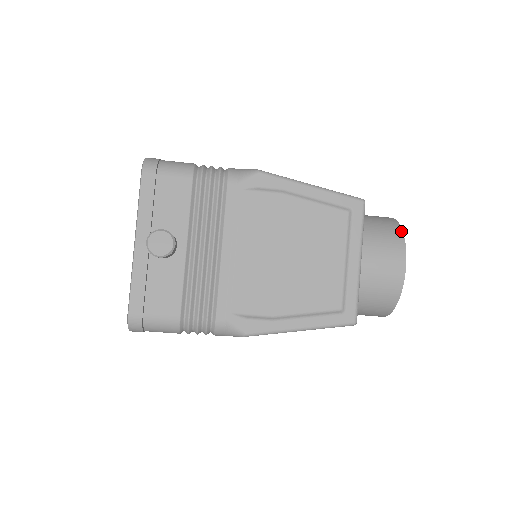
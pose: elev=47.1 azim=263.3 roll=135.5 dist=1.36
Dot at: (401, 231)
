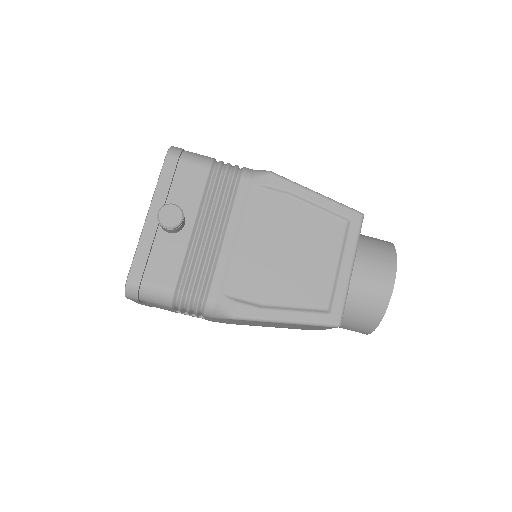
Dot at: (394, 251)
